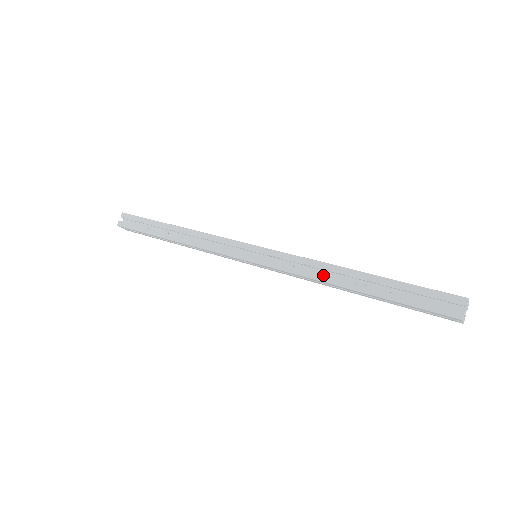
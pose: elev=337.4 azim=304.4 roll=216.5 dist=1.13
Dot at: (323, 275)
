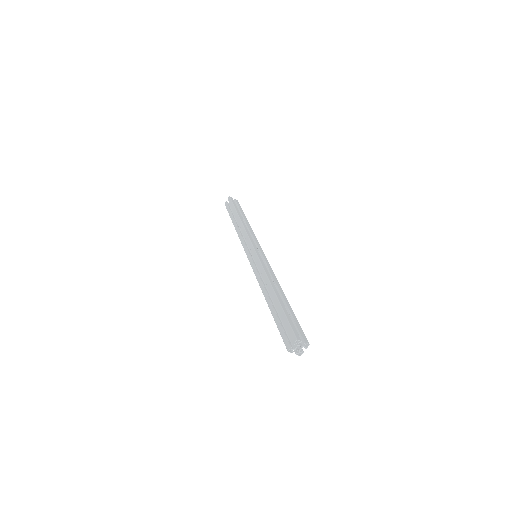
Dot at: (263, 286)
